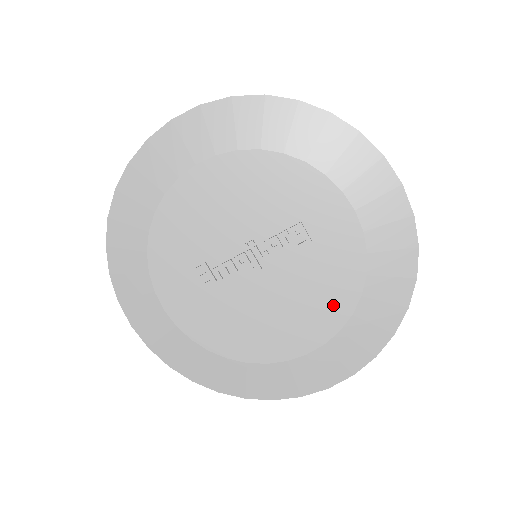
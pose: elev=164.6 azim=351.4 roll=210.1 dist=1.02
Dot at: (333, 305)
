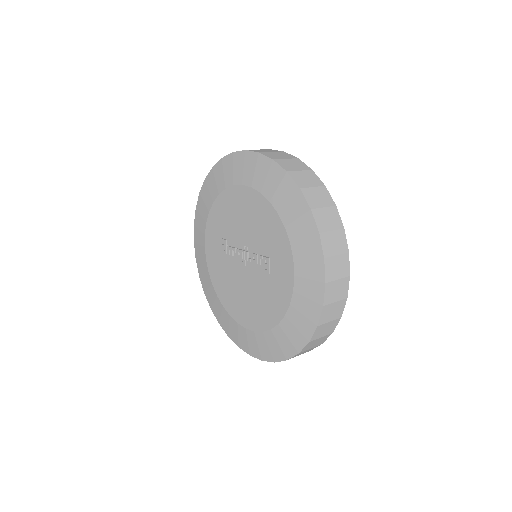
Dot at: (265, 316)
